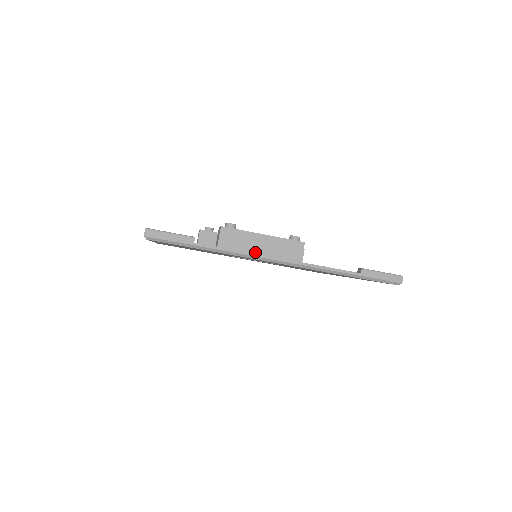
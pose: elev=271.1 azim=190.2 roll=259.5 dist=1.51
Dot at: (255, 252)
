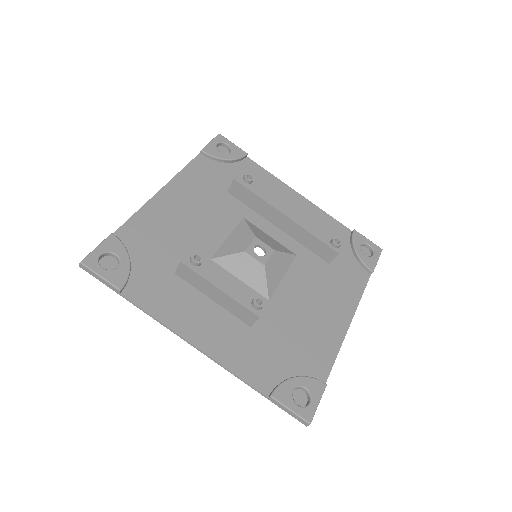
Dot at: (209, 295)
